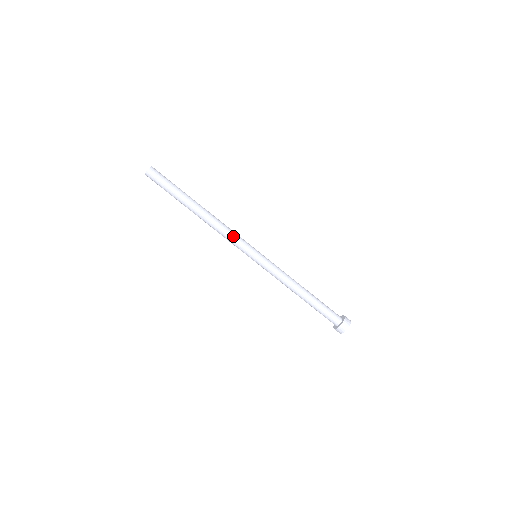
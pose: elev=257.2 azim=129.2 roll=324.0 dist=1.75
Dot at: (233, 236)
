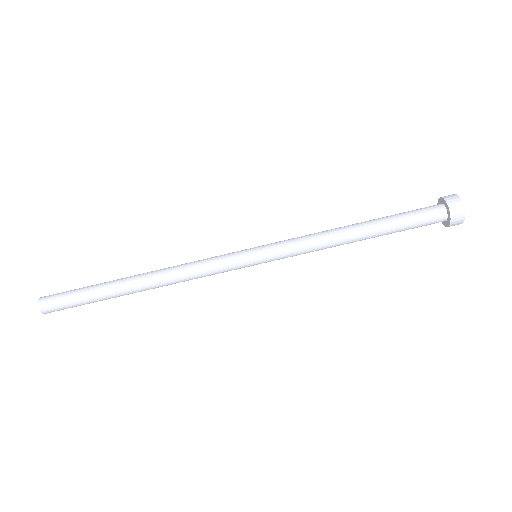
Dot at: (204, 268)
